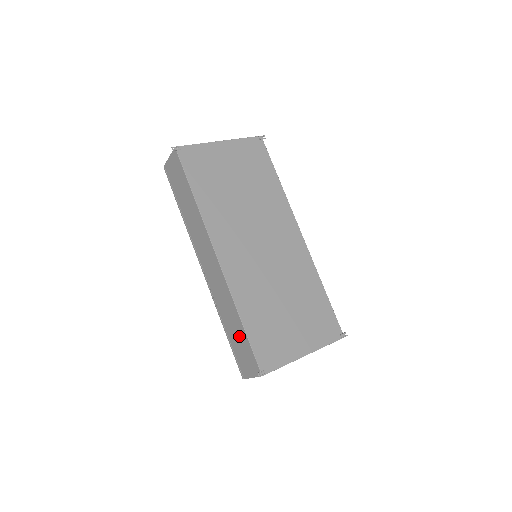
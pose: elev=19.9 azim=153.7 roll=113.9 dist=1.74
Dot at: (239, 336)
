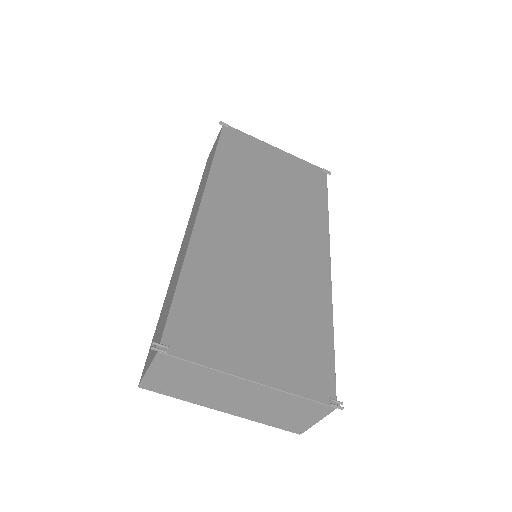
Dot at: (168, 304)
